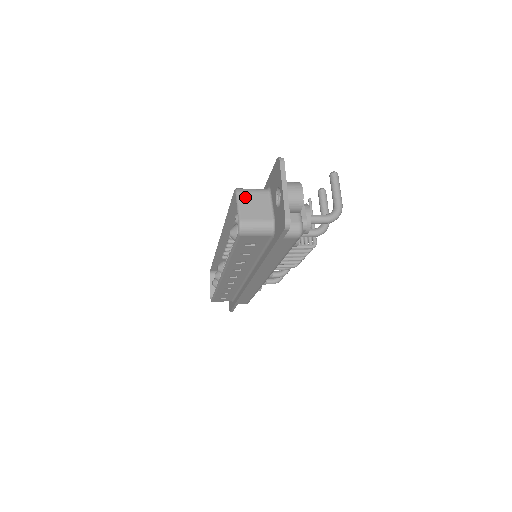
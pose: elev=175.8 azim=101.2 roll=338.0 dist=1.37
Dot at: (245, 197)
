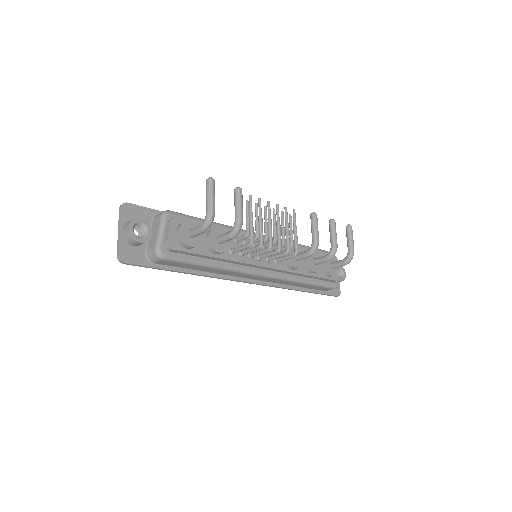
Dot at: occluded
